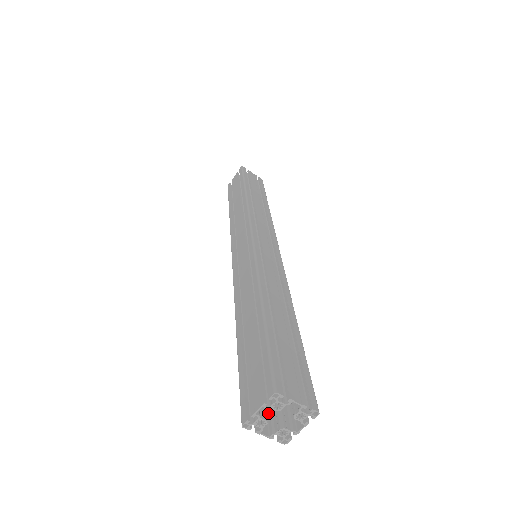
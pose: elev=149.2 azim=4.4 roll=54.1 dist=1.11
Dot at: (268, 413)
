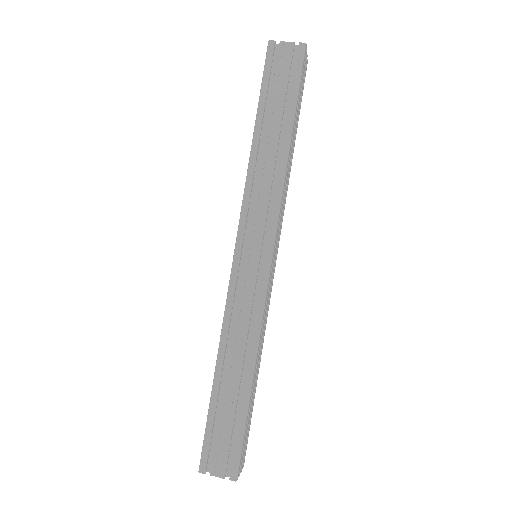
Dot at: occluded
